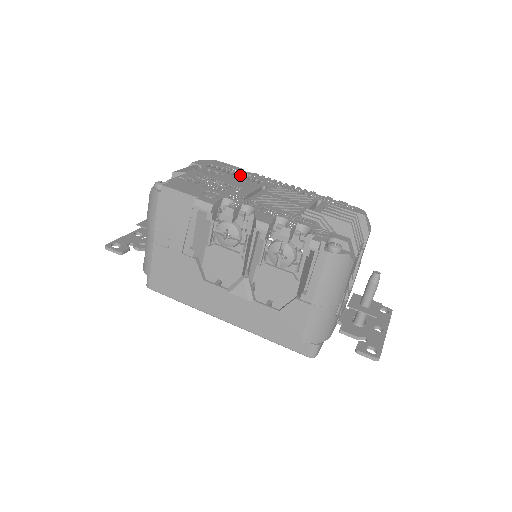
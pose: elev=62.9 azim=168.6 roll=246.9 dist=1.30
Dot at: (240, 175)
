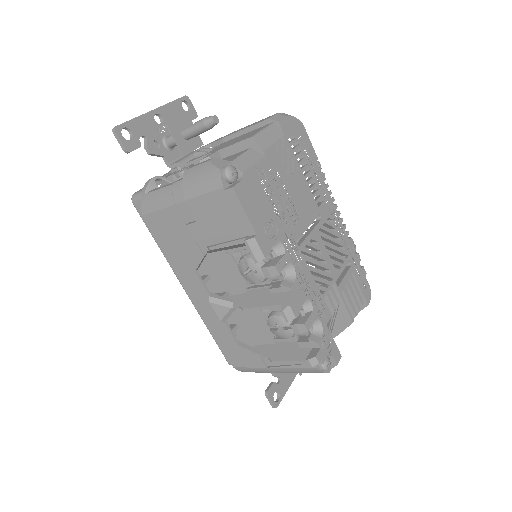
Dot at: (310, 173)
